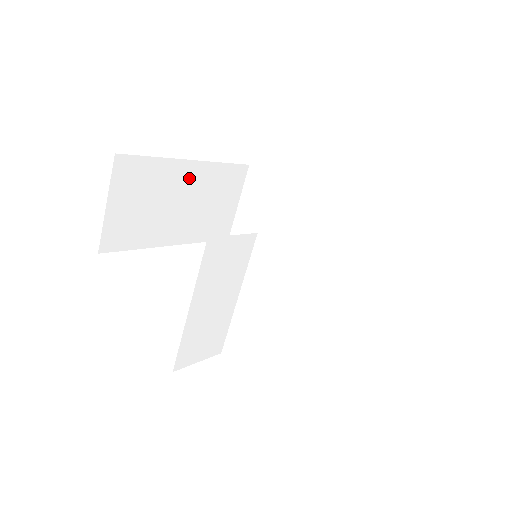
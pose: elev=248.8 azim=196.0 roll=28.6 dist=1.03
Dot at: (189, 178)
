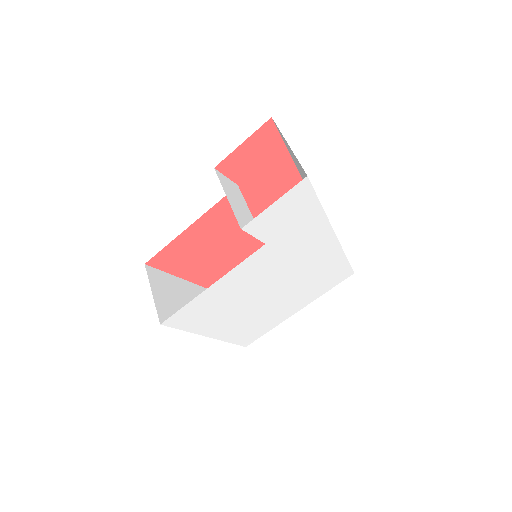
Dot at: (194, 293)
